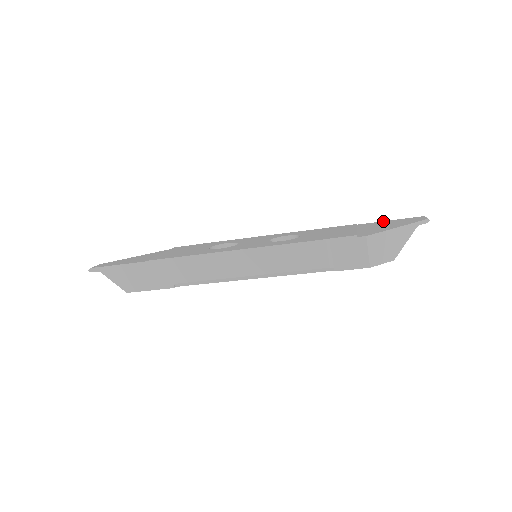
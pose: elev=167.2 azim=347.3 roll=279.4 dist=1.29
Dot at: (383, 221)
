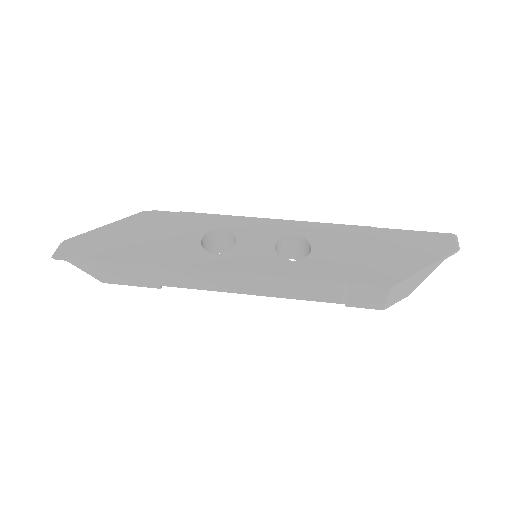
Dot at: (407, 231)
